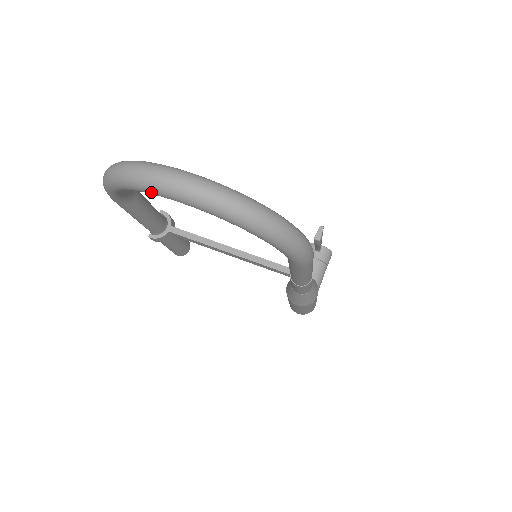
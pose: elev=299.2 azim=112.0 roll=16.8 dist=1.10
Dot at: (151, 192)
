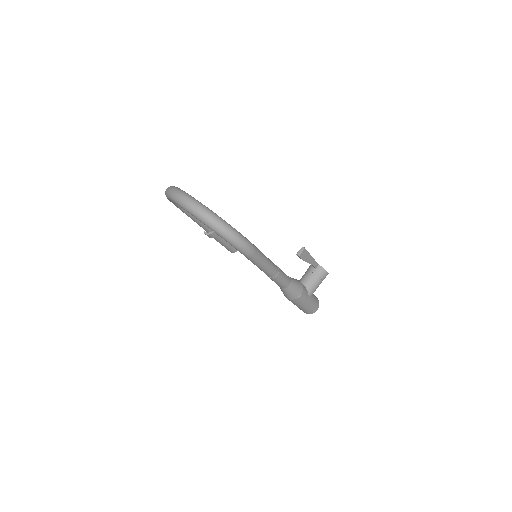
Dot at: (174, 202)
